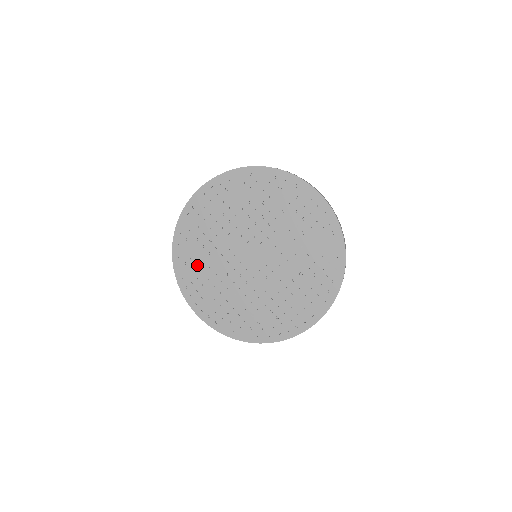
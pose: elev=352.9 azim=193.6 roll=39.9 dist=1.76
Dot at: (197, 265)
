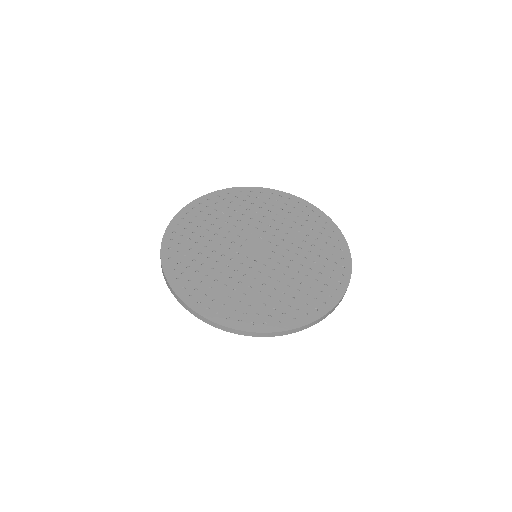
Dot at: (196, 273)
